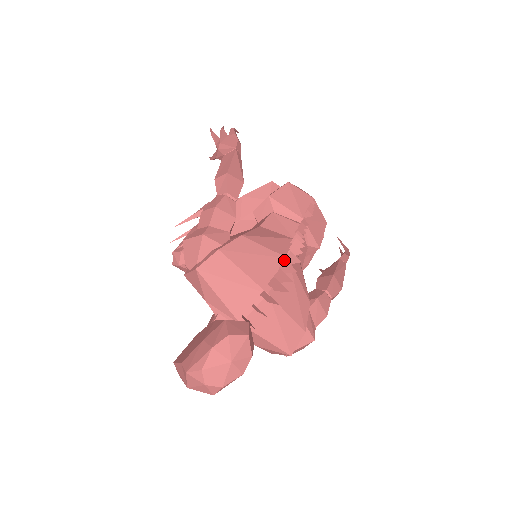
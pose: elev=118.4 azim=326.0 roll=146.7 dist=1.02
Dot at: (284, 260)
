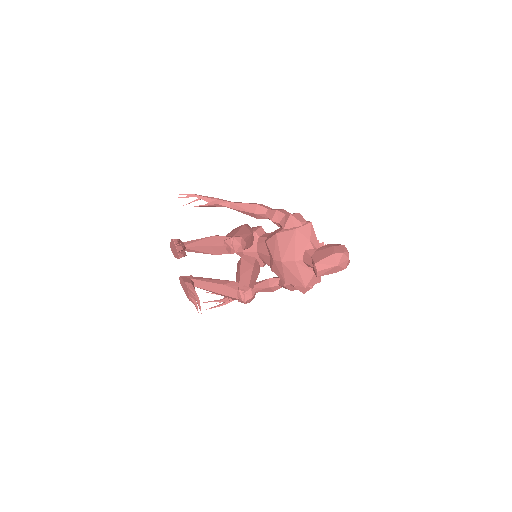
Dot at: occluded
